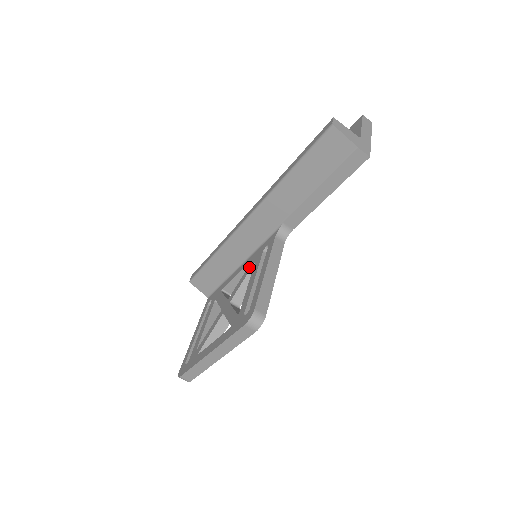
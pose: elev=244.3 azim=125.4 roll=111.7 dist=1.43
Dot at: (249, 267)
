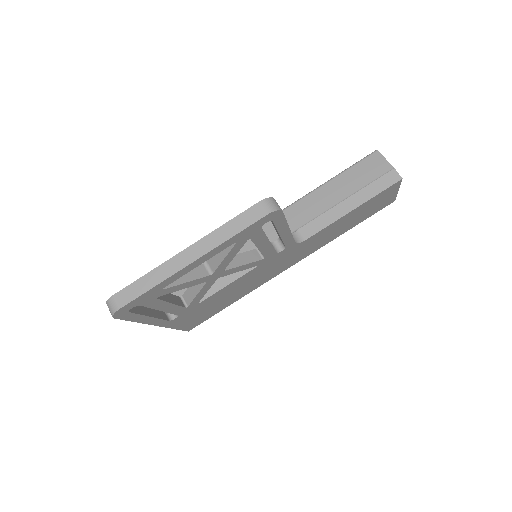
Dot at: occluded
